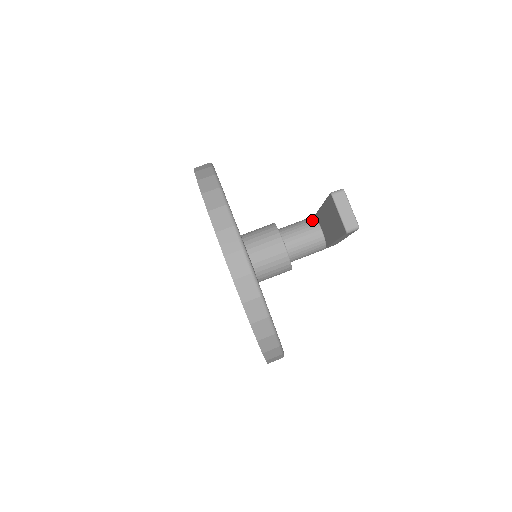
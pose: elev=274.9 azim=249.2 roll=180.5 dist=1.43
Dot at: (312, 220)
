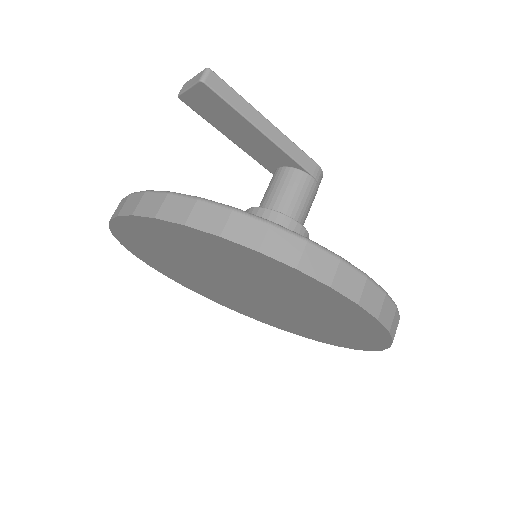
Dot at: occluded
